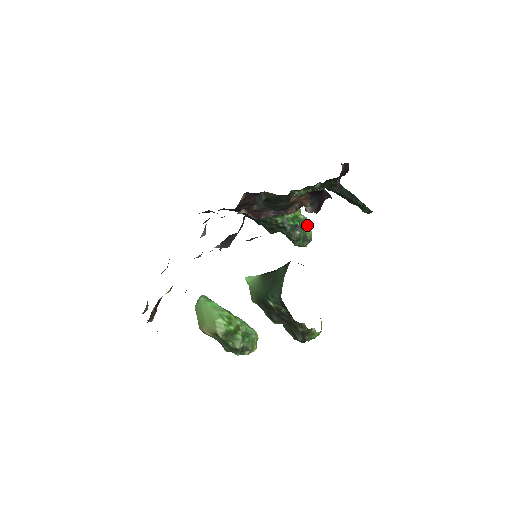
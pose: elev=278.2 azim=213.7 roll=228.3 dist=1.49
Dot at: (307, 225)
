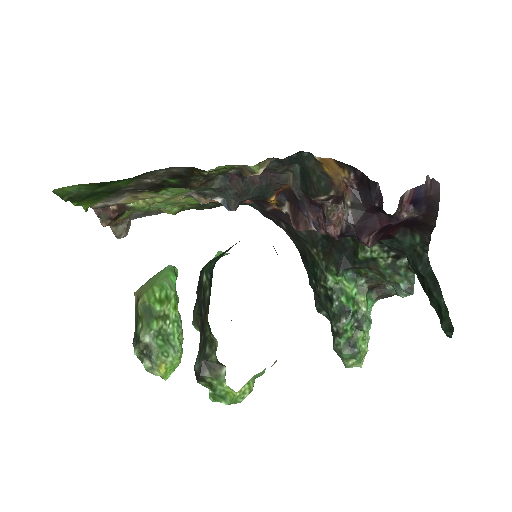
Dot at: (365, 329)
